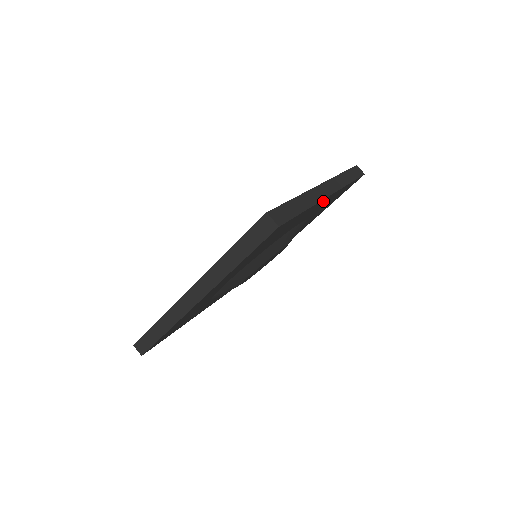
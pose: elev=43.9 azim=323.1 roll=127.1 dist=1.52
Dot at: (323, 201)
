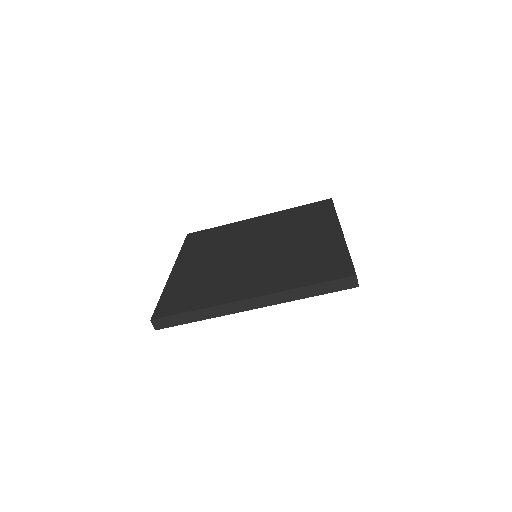
Dot at: occluded
